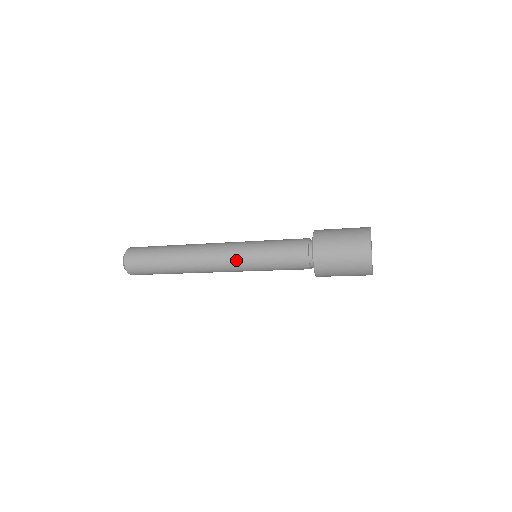
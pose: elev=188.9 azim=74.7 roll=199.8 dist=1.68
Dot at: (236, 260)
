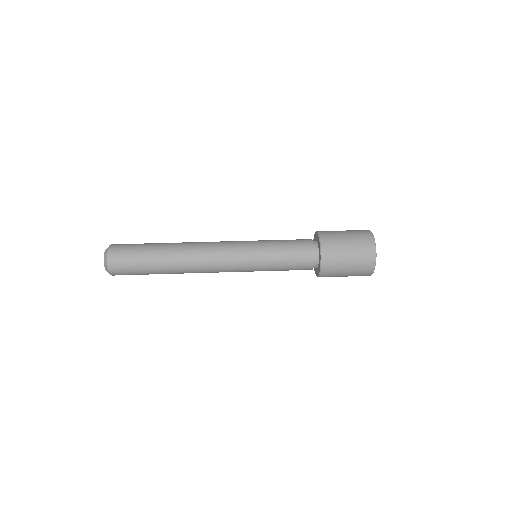
Dot at: occluded
